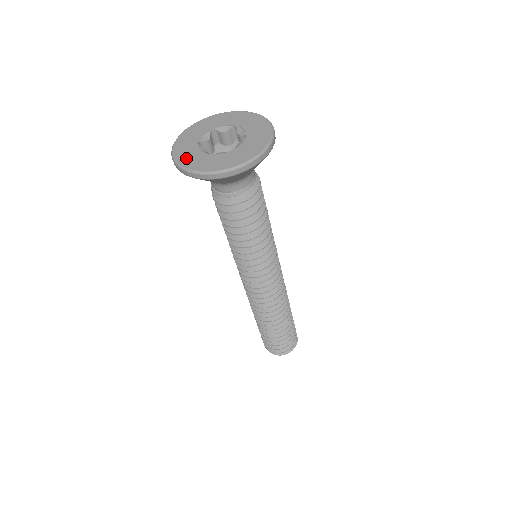
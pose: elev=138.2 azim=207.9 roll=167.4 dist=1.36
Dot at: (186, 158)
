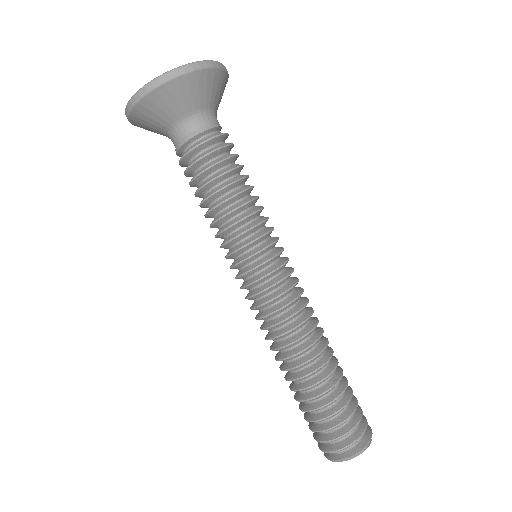
Dot at: occluded
